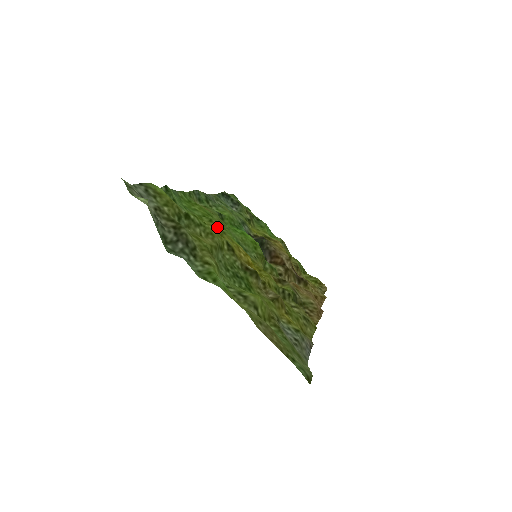
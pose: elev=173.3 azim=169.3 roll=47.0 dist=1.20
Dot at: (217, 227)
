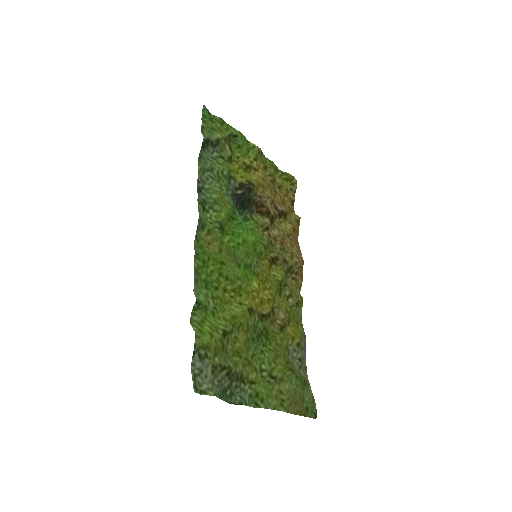
Dot at: (234, 284)
